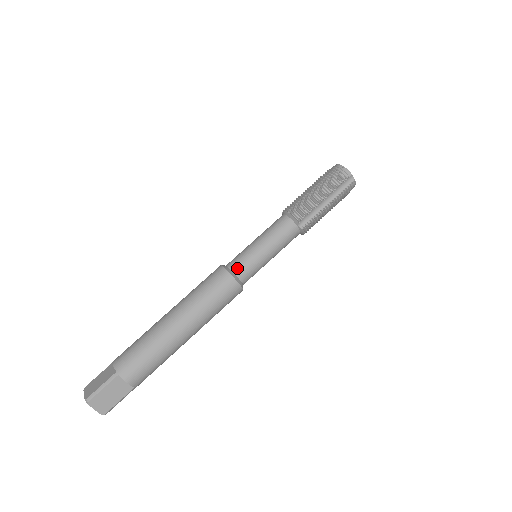
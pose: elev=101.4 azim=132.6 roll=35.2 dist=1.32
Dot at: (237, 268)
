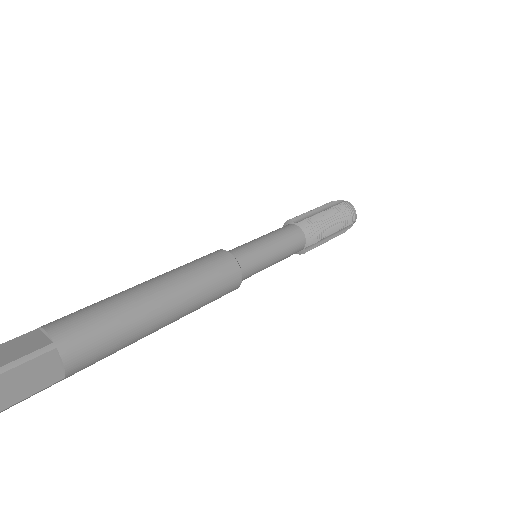
Dot at: occluded
